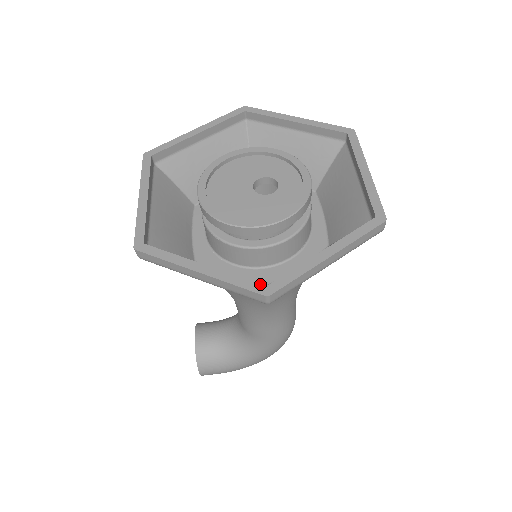
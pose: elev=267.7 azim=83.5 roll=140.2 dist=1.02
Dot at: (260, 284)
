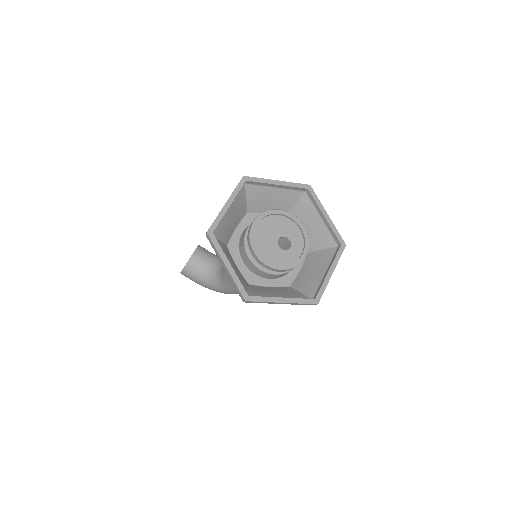
Dot at: occluded
